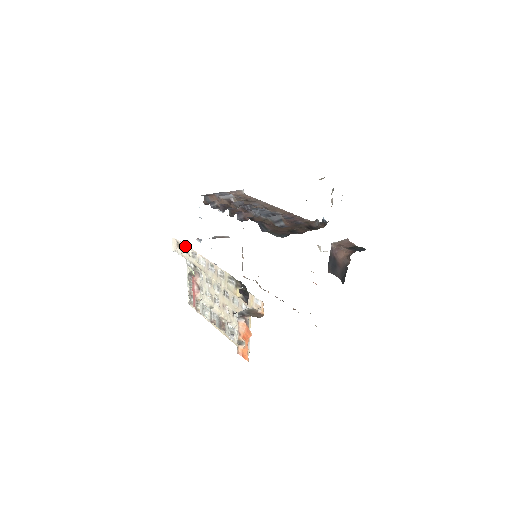
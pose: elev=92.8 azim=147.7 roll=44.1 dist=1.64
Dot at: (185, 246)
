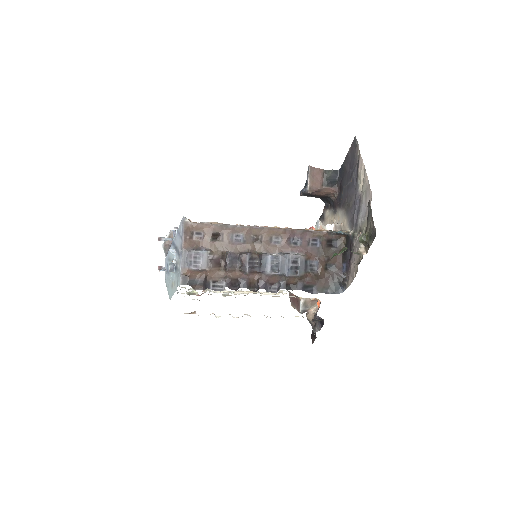
Dot at: occluded
